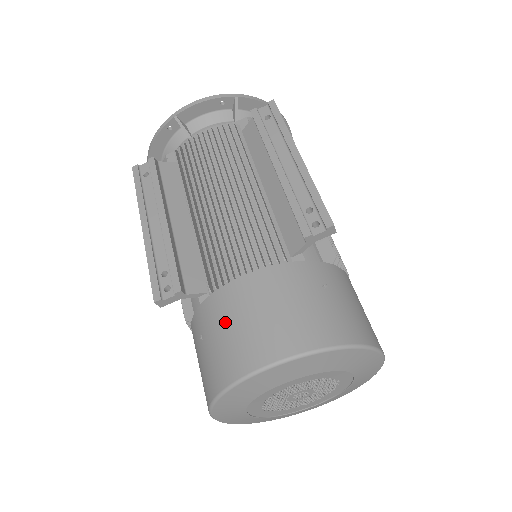
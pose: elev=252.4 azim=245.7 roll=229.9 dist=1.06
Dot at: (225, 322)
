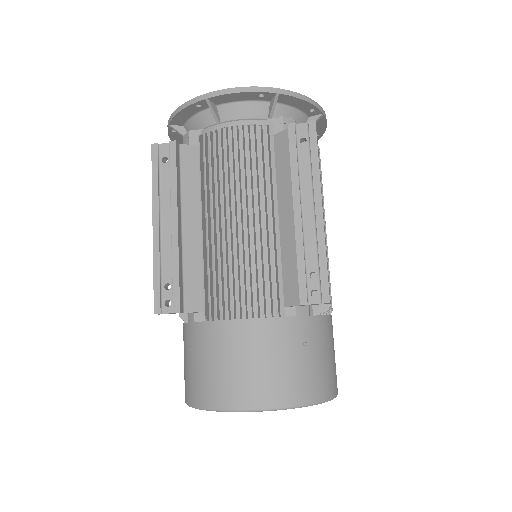
Dot at: (213, 355)
